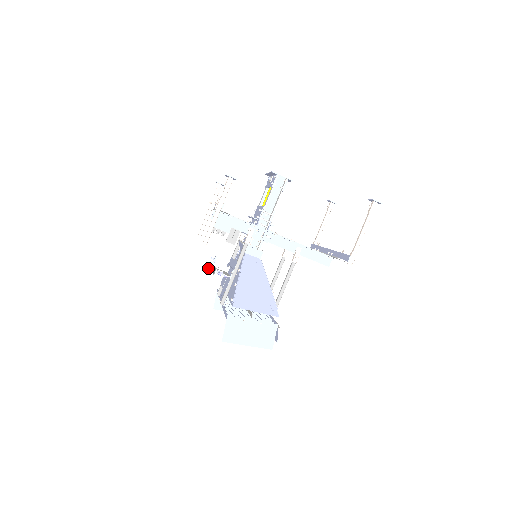
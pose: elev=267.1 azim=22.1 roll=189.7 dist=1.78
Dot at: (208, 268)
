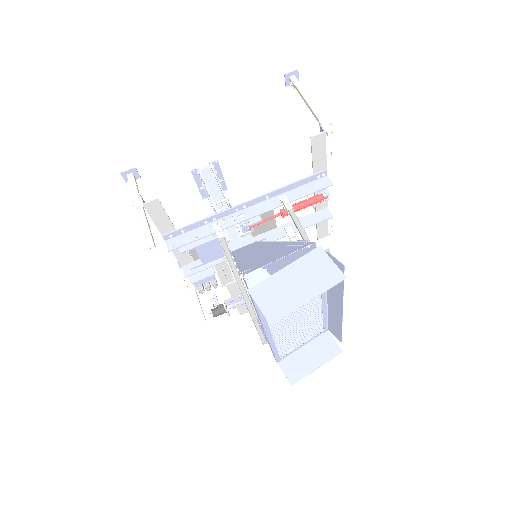
Dot at: (214, 310)
